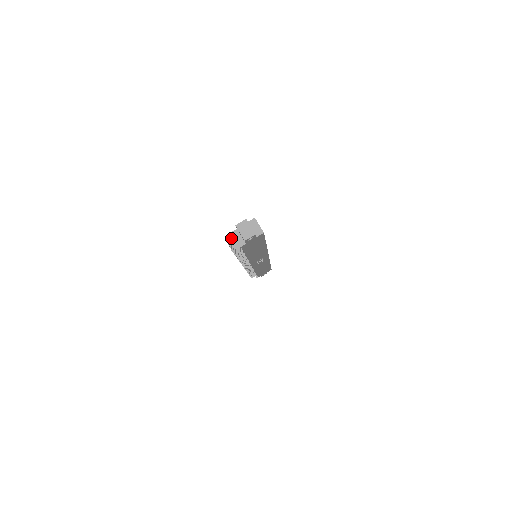
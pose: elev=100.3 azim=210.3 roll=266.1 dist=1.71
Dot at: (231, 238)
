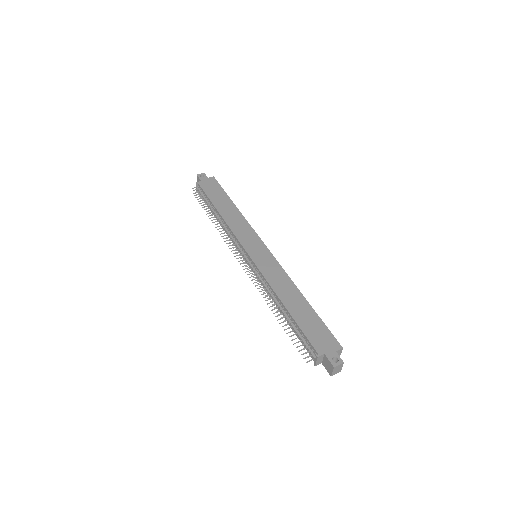
Dot at: (313, 355)
